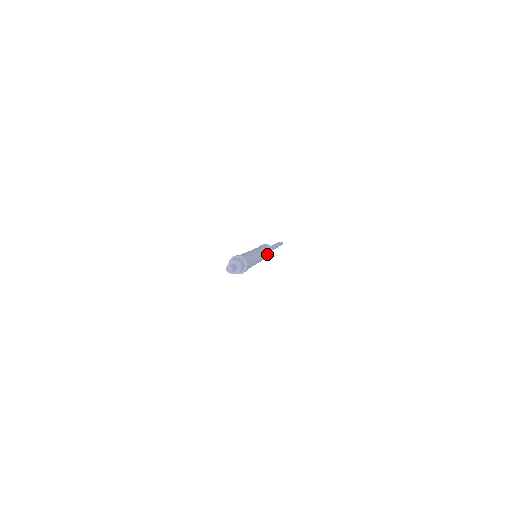
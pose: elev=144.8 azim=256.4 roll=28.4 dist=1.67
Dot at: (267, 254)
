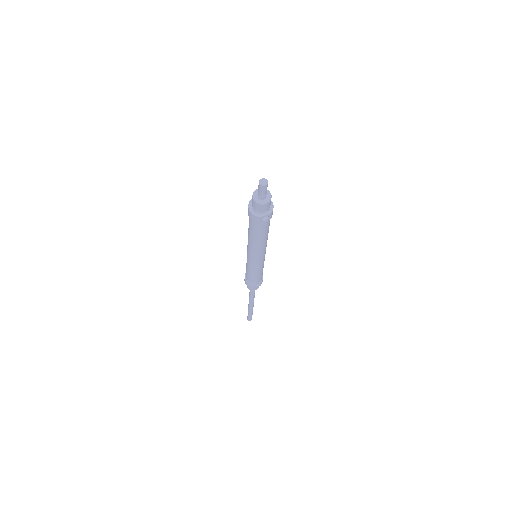
Dot at: occluded
